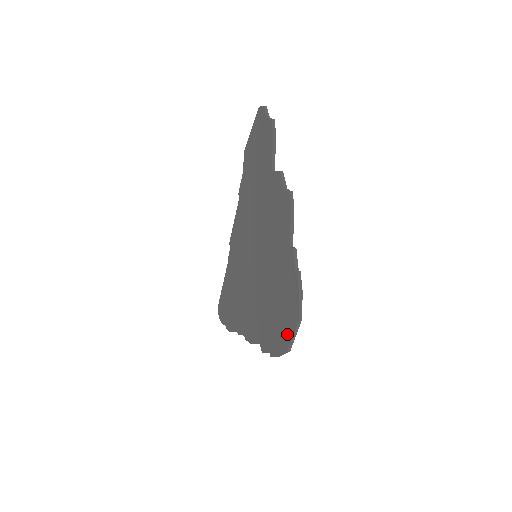
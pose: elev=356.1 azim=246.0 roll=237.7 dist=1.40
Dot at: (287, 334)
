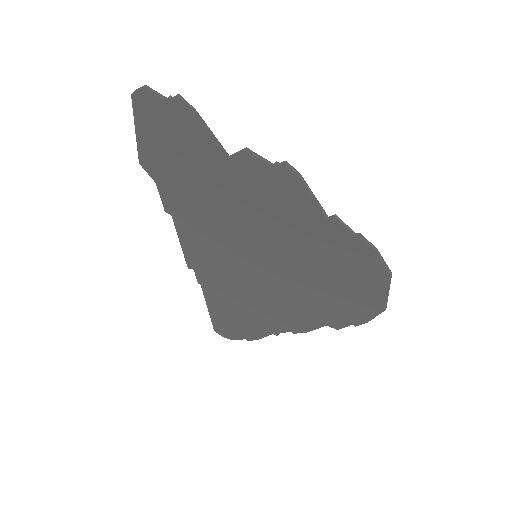
Dot at: (376, 296)
